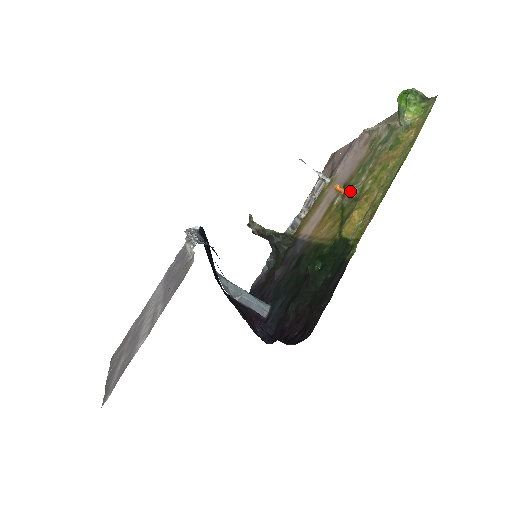
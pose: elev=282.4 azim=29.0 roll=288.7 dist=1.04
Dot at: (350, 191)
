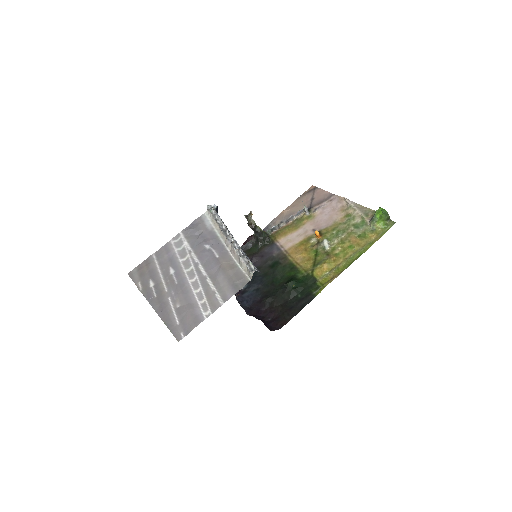
Dot at: (325, 244)
